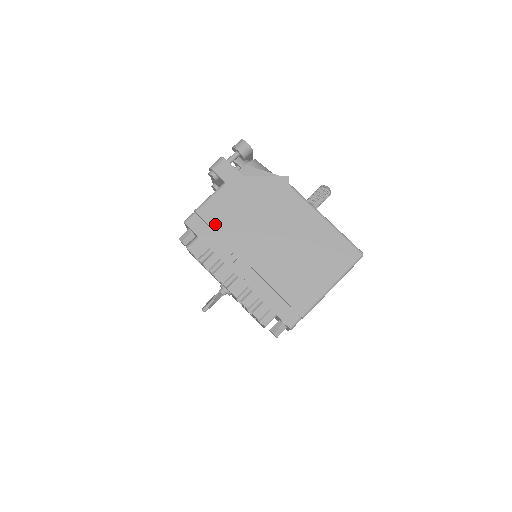
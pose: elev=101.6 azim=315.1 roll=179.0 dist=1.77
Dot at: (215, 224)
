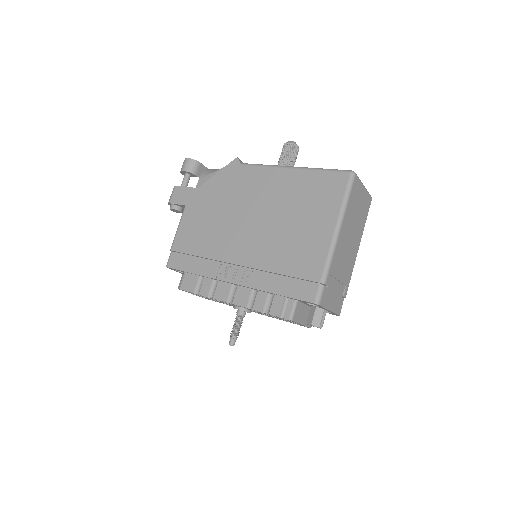
Dot at: (192, 249)
